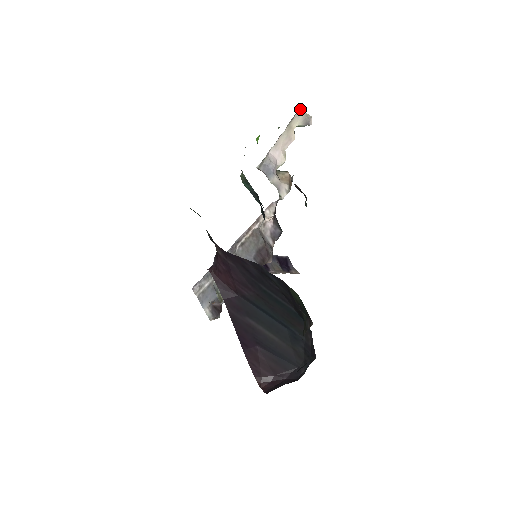
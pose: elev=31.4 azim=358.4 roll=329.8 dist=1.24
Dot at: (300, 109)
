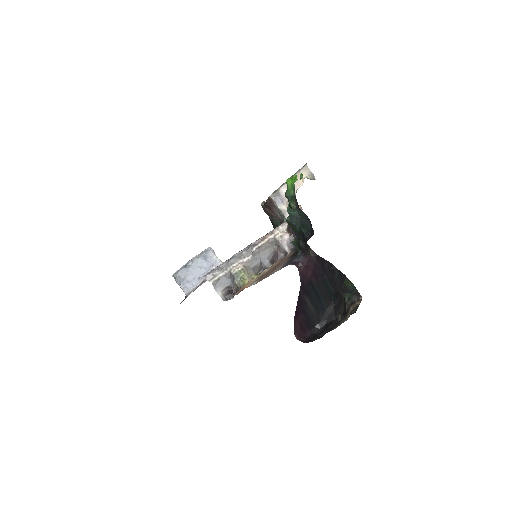
Dot at: (305, 167)
